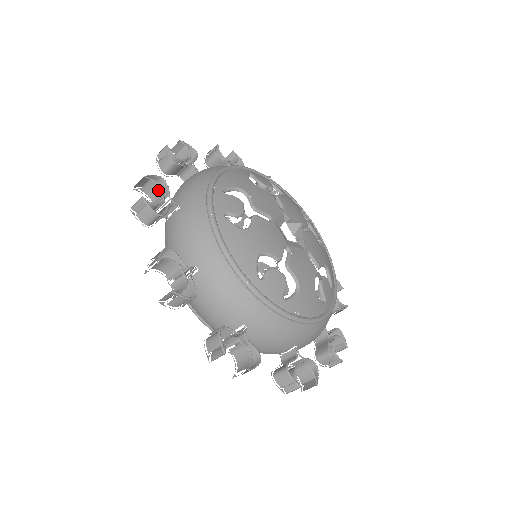
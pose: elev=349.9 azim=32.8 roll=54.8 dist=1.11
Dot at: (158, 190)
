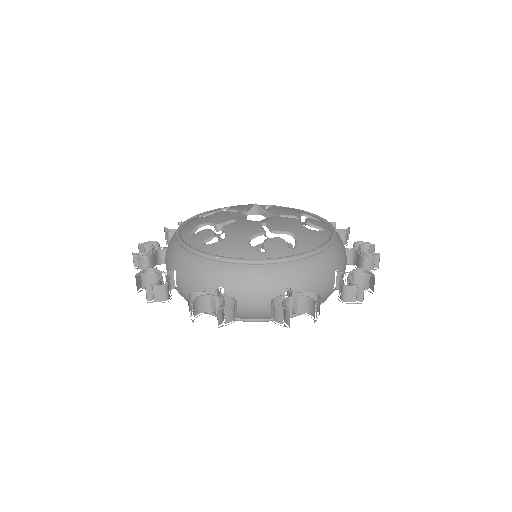
Dot at: occluded
